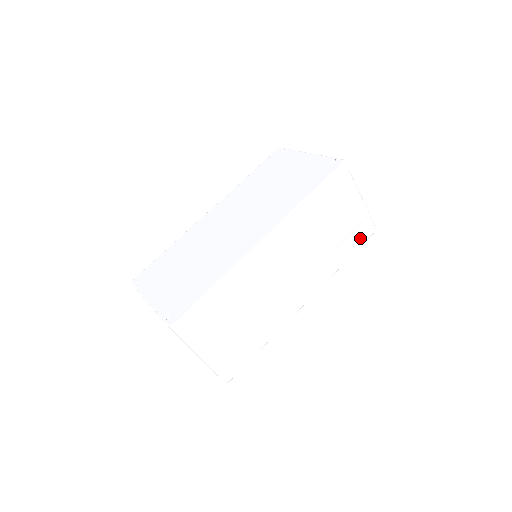
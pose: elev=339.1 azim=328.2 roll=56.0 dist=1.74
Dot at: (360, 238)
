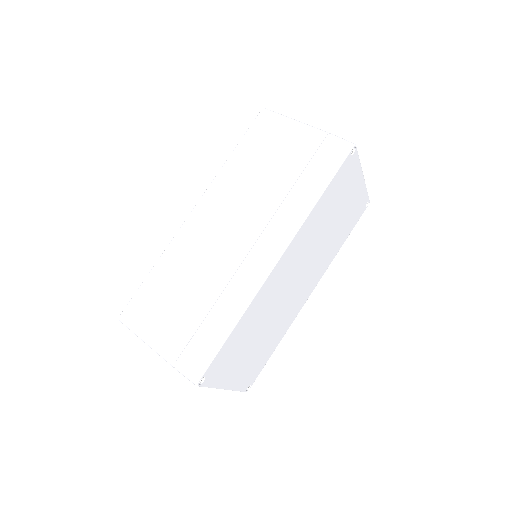
Dot at: (329, 162)
